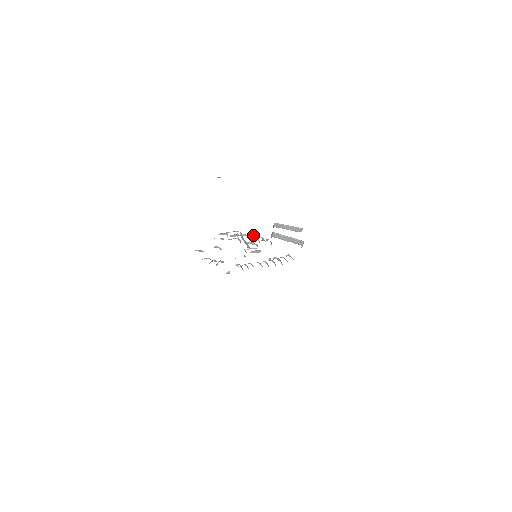
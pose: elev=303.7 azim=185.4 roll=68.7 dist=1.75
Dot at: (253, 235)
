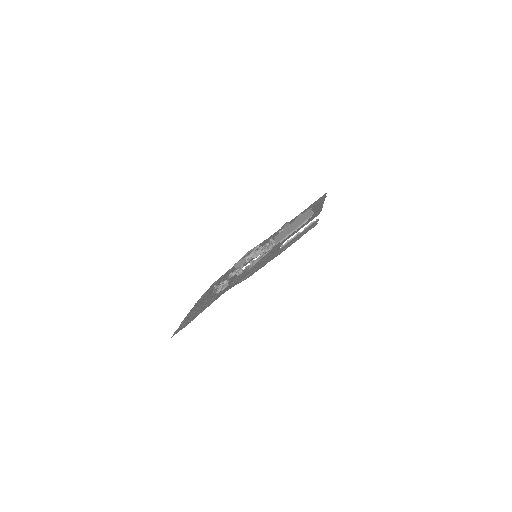
Dot at: occluded
